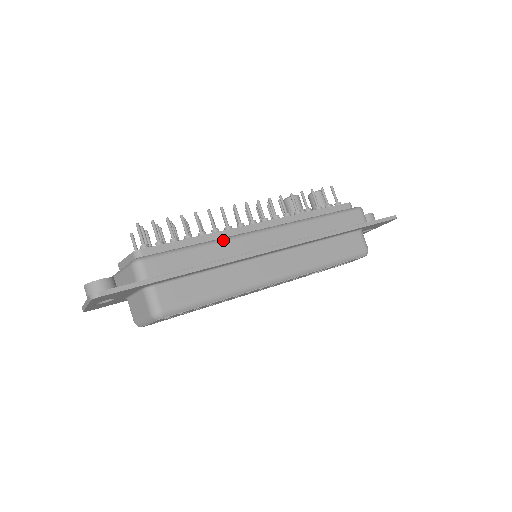
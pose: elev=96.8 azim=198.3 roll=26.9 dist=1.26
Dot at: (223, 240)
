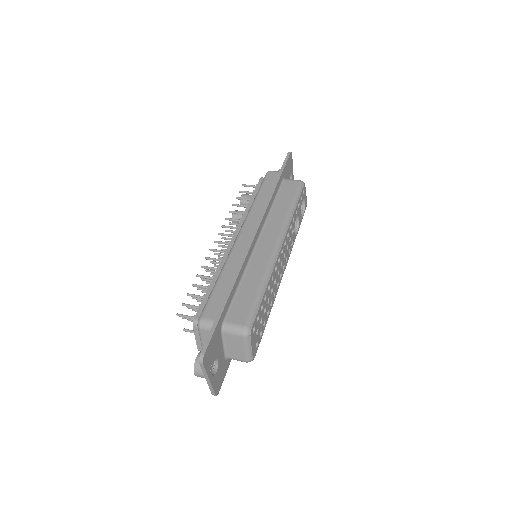
Dot at: (225, 263)
